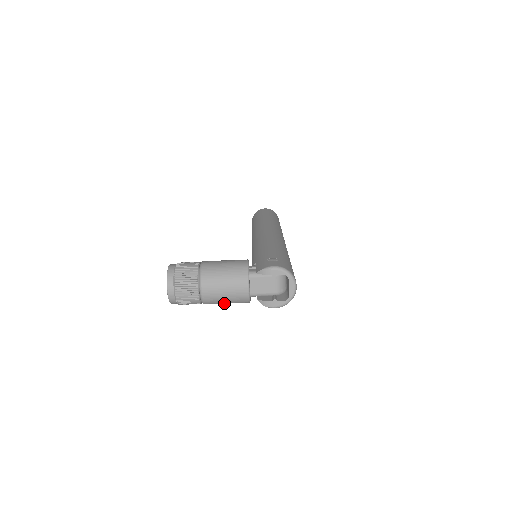
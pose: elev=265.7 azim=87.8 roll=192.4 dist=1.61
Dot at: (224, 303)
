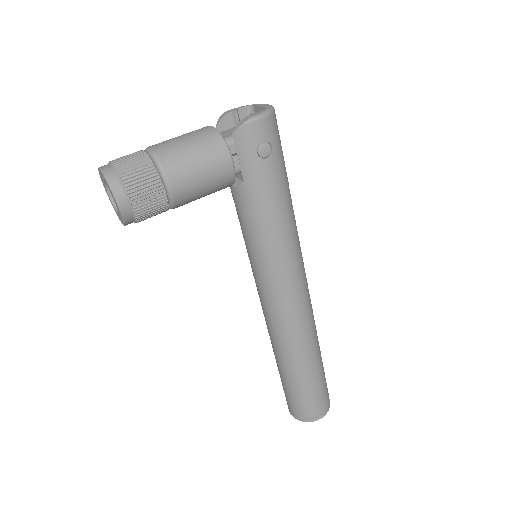
Dot at: (192, 159)
